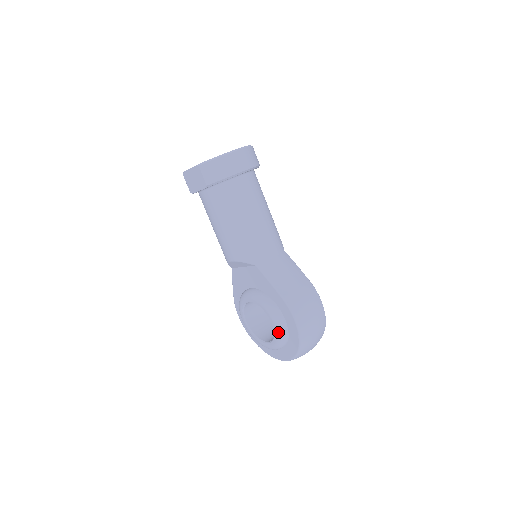
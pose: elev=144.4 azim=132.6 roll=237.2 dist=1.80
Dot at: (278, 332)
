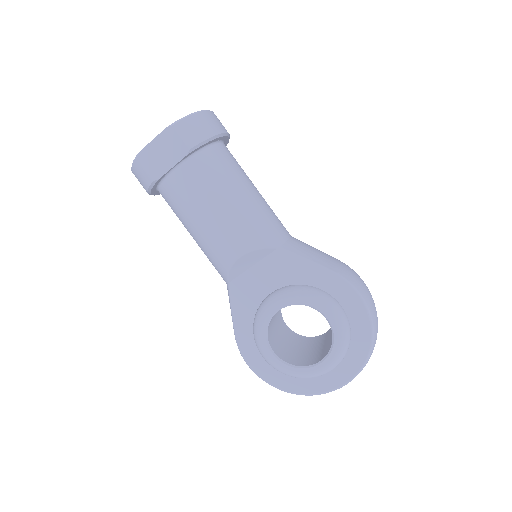
Dot at: (340, 327)
